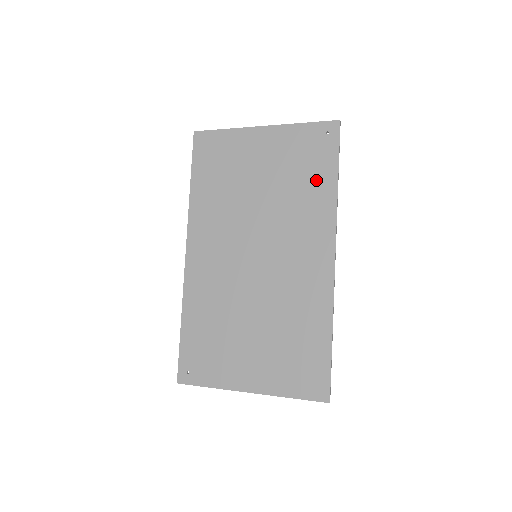
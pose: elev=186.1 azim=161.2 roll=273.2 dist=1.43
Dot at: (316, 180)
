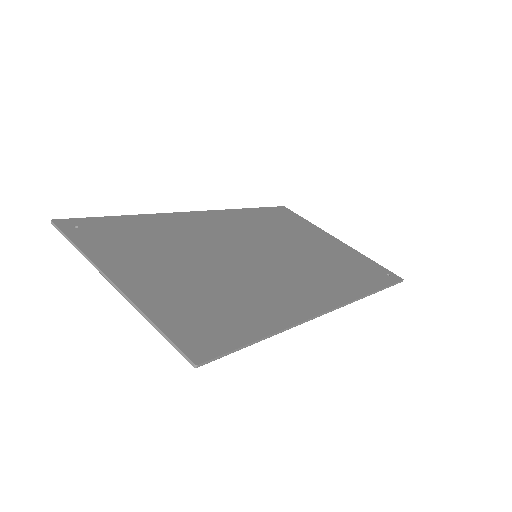
Dot at: (357, 277)
